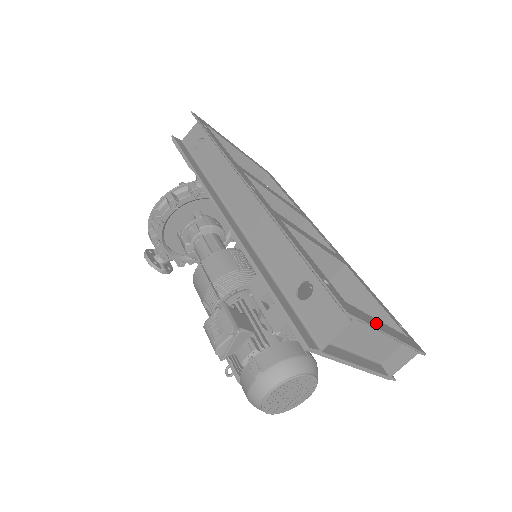
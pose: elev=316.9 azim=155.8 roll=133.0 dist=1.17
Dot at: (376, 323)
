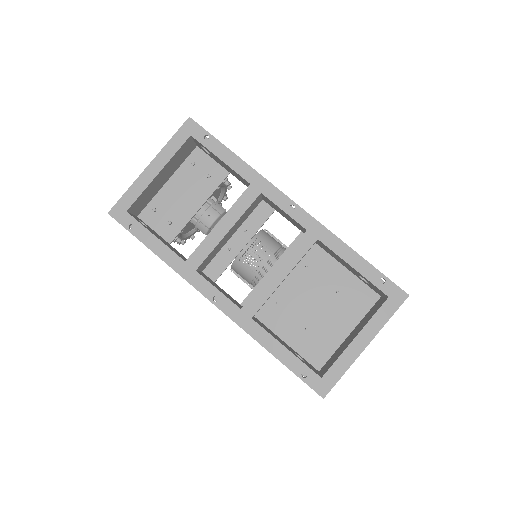
Dot at: (350, 355)
